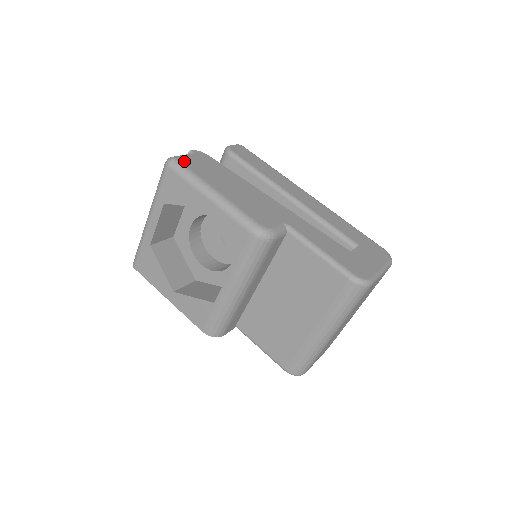
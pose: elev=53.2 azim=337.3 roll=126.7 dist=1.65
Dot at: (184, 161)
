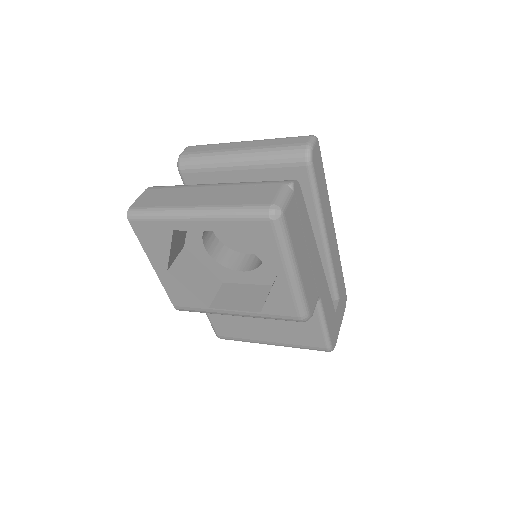
Dot at: (288, 217)
